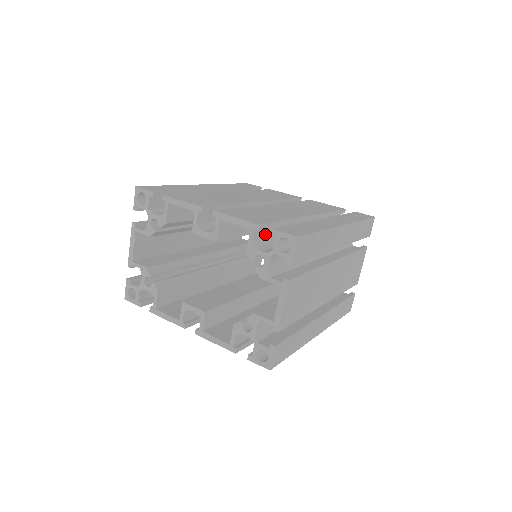
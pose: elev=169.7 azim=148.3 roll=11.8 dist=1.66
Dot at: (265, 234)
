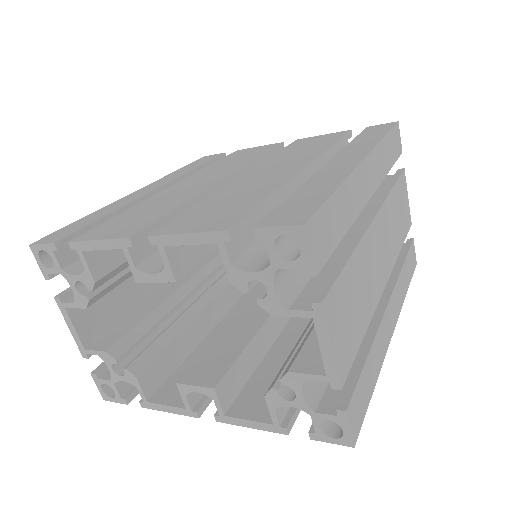
Dot at: (248, 236)
